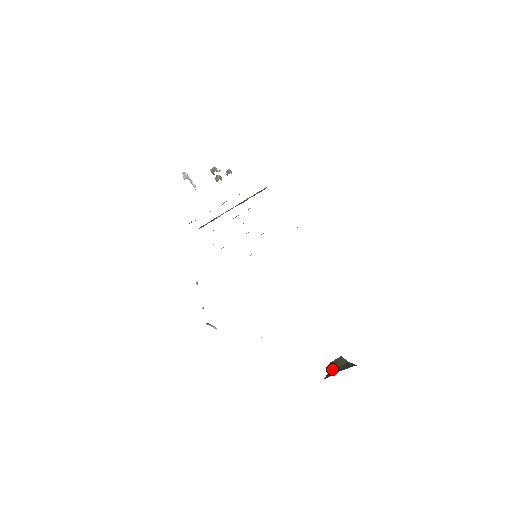
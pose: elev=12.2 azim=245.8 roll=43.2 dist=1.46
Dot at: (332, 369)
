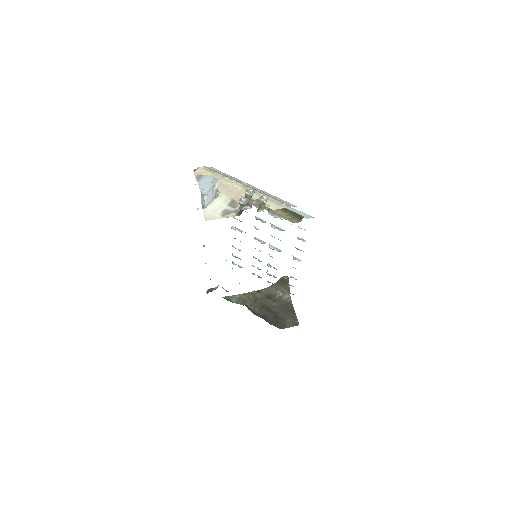
Dot at: (279, 282)
